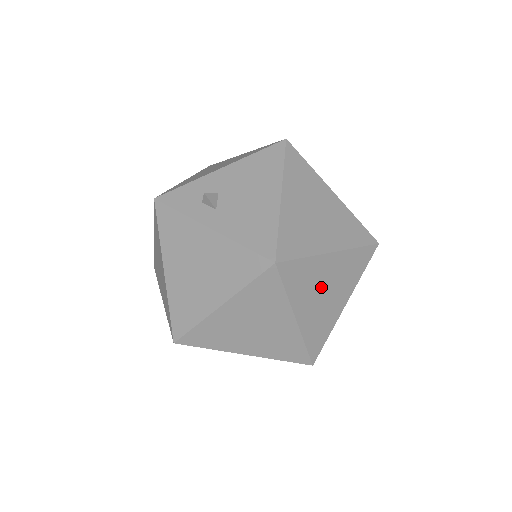
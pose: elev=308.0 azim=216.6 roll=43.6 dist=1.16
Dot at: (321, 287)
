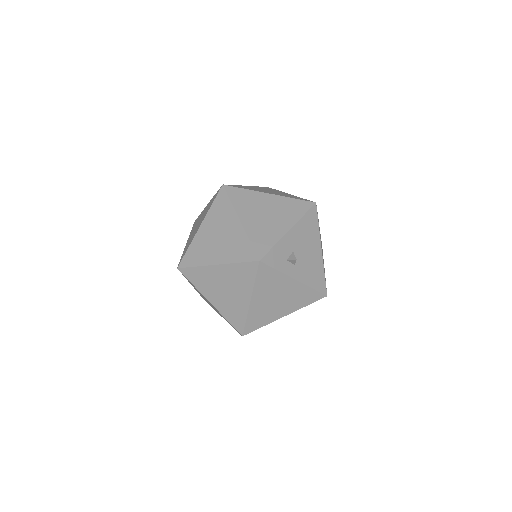
Dot at: occluded
